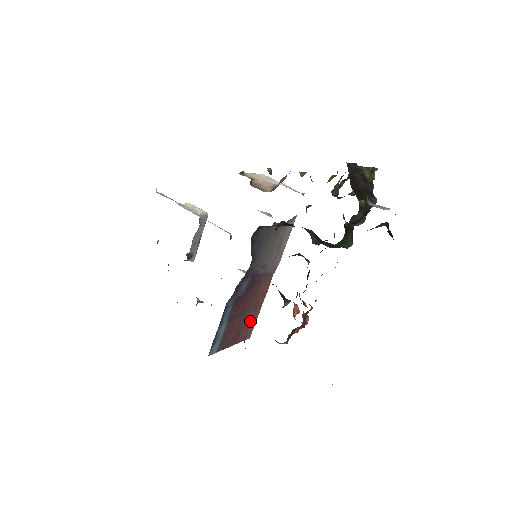
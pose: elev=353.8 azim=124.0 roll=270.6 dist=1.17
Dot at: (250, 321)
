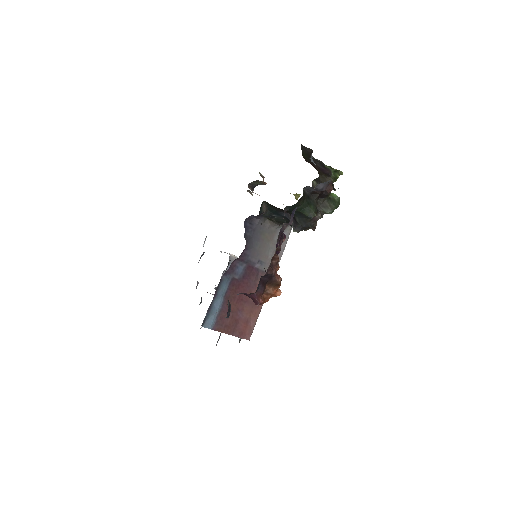
Dot at: (249, 318)
